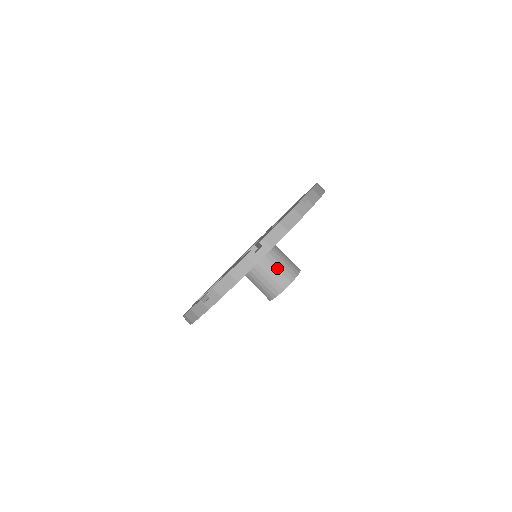
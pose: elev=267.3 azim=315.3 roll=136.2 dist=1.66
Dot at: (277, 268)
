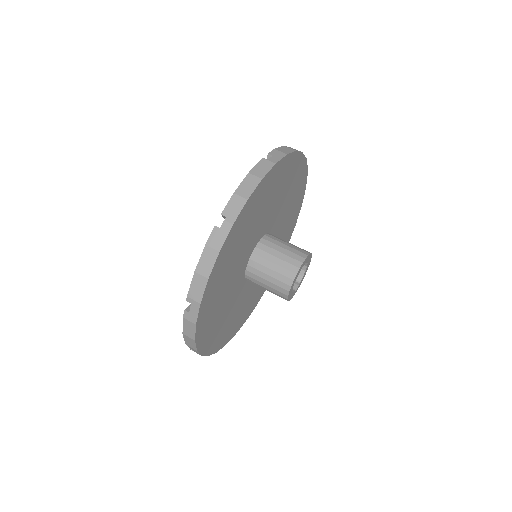
Dot at: occluded
